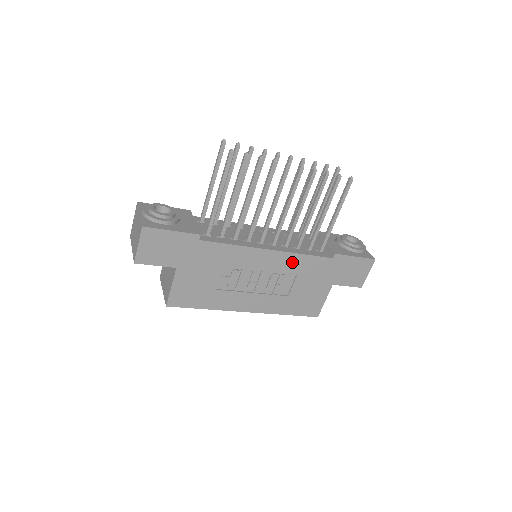
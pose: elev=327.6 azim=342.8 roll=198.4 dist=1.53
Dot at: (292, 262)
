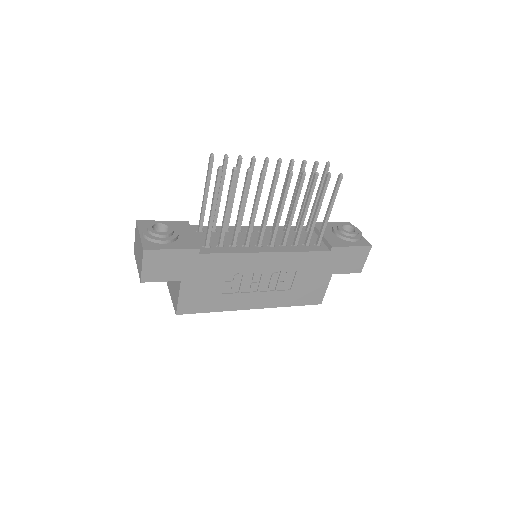
Dot at: (291, 260)
